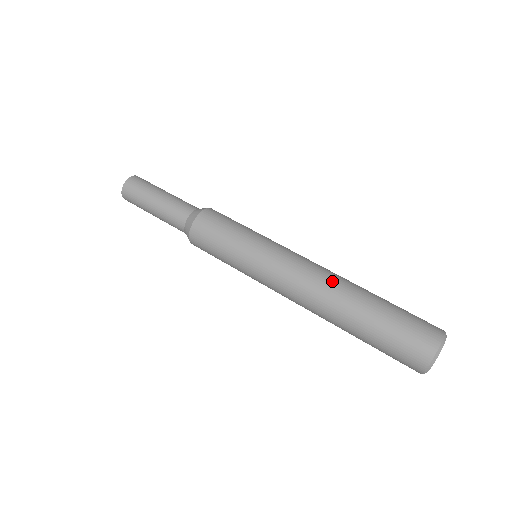
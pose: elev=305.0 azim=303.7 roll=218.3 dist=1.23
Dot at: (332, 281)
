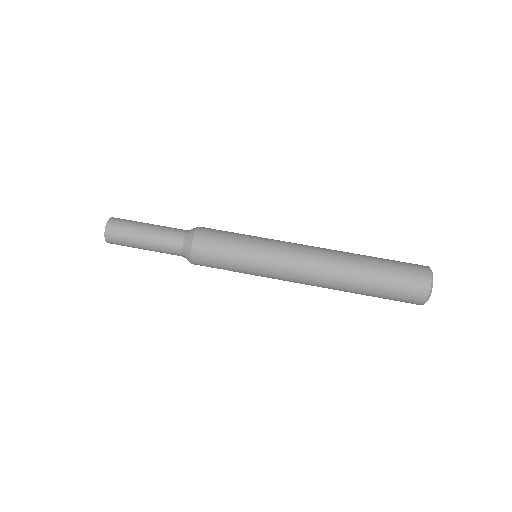
Dot at: (333, 252)
